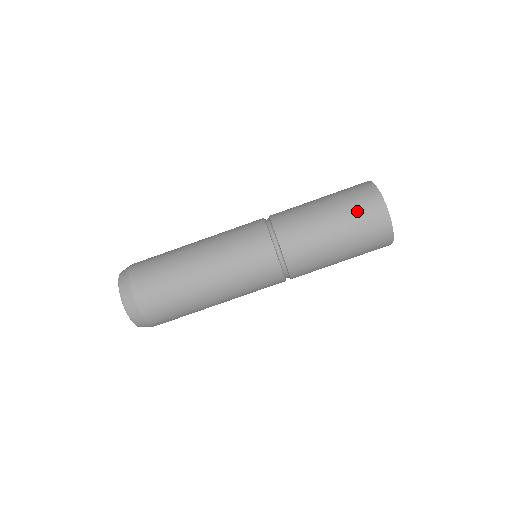
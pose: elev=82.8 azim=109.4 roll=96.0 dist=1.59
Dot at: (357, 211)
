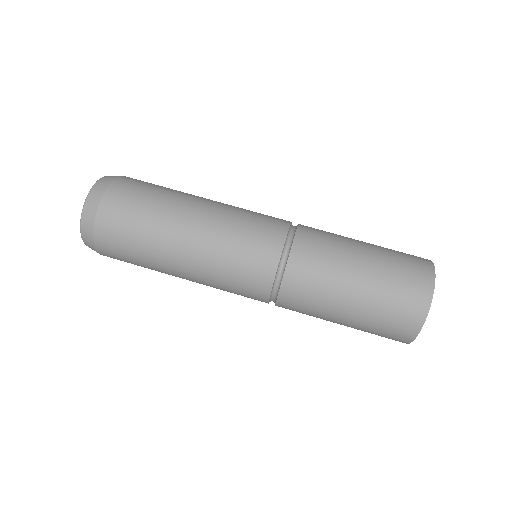
Dot at: (399, 261)
